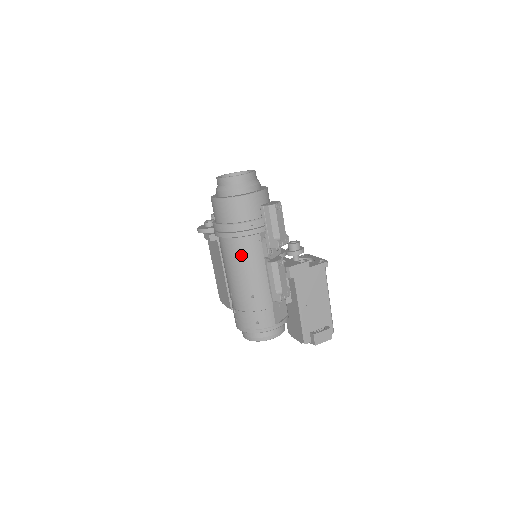
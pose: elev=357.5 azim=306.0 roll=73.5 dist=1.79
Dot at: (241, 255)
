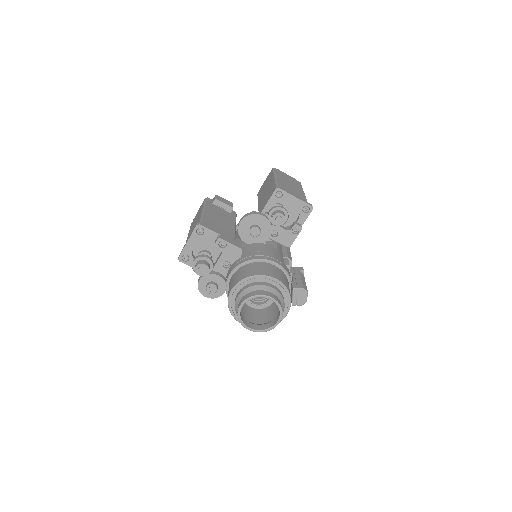
Dot at: occluded
